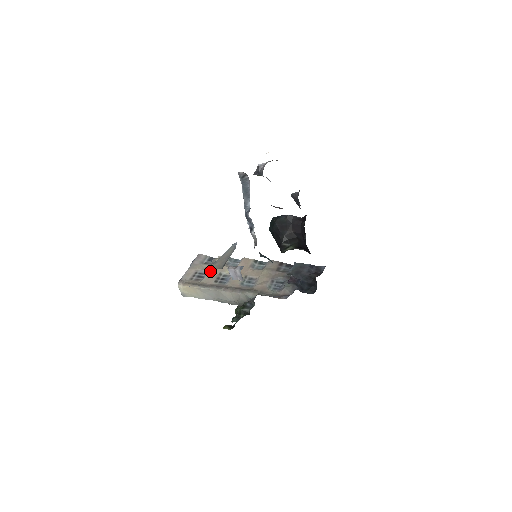
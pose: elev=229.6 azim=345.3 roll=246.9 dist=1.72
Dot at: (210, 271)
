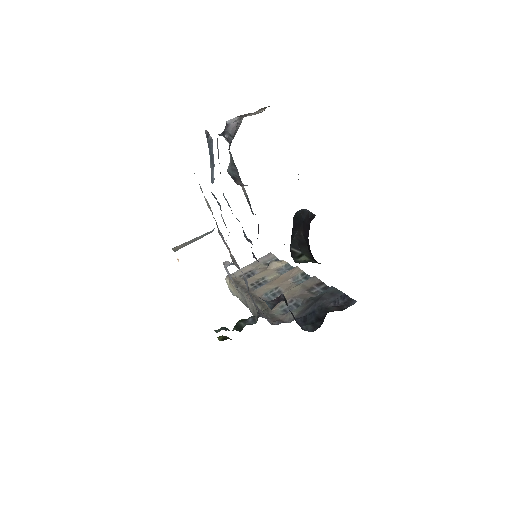
Dot at: (259, 272)
